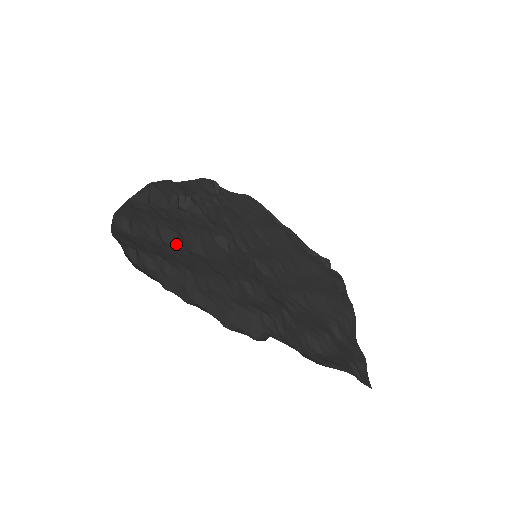
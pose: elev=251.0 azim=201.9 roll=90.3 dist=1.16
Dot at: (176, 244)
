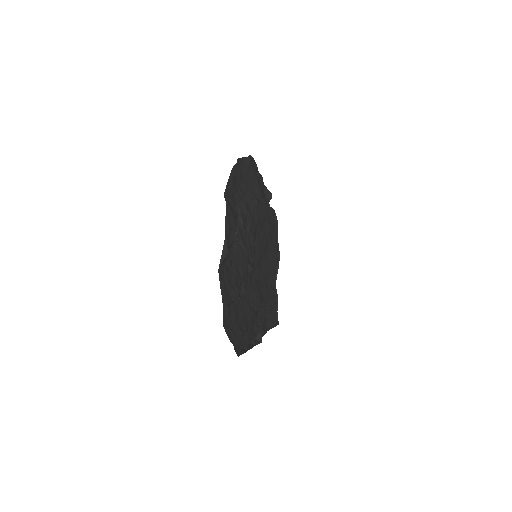
Dot at: (238, 300)
